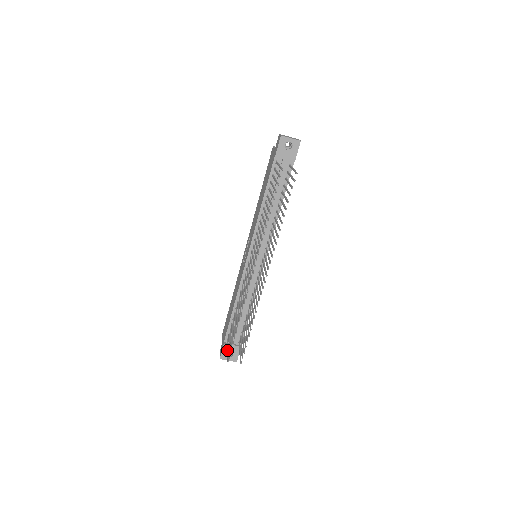
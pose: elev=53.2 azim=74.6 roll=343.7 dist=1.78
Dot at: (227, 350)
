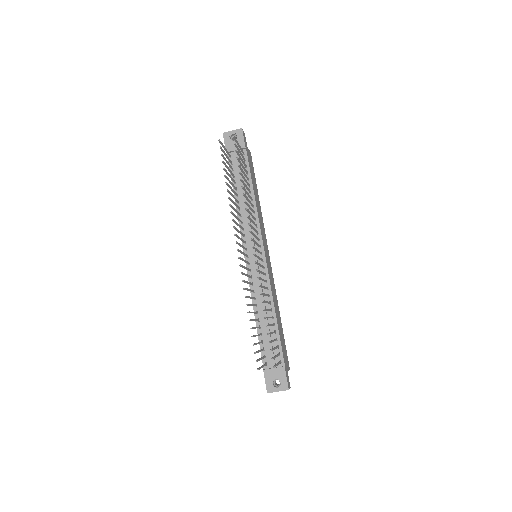
Dot at: occluded
